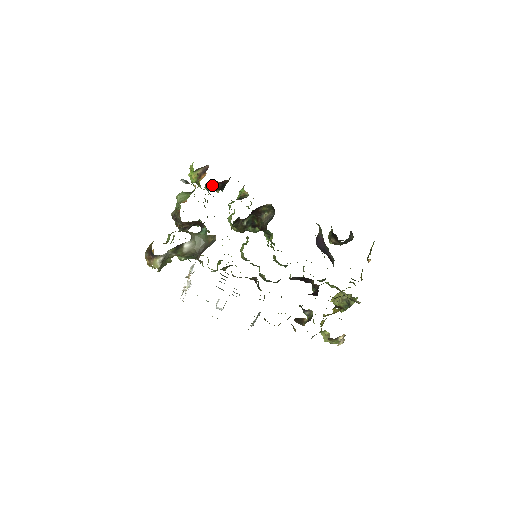
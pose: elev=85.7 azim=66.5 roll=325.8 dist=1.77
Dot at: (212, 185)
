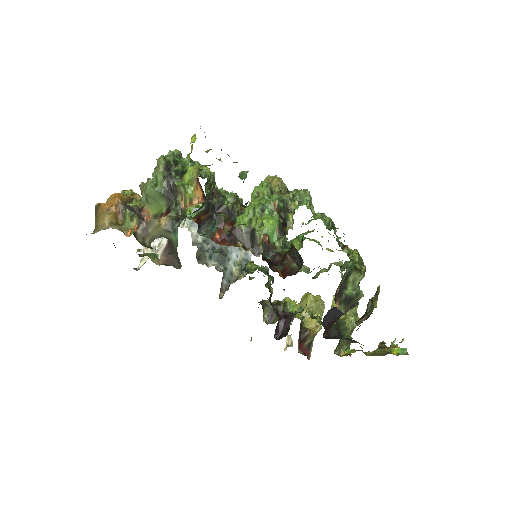
Dot at: occluded
